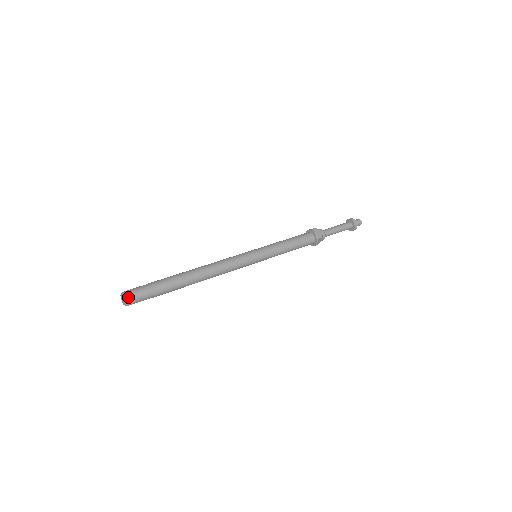
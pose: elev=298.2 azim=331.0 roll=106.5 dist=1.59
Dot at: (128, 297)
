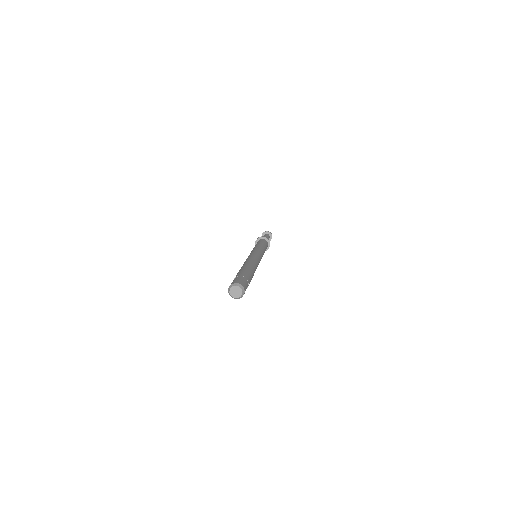
Dot at: (240, 284)
